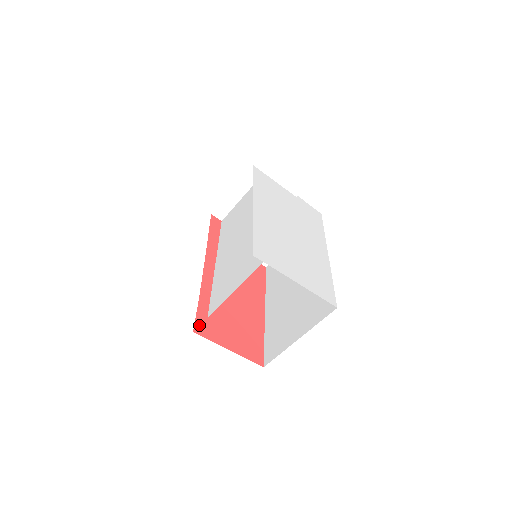
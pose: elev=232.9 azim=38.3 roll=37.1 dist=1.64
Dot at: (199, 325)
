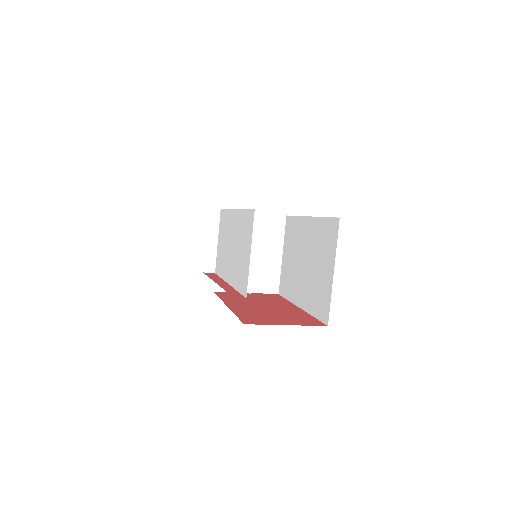
Dot at: (246, 321)
